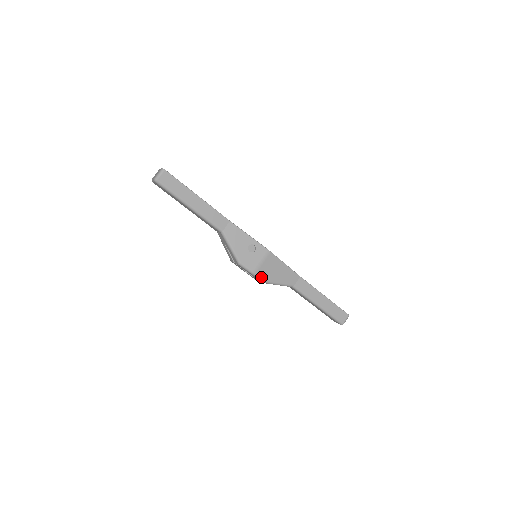
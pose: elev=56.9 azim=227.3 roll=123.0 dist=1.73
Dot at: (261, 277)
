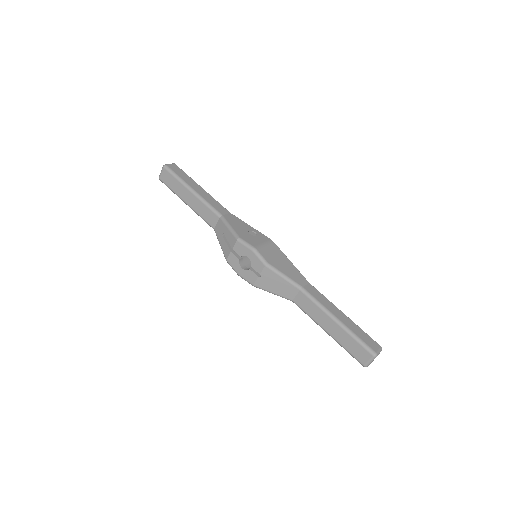
Dot at: (263, 256)
